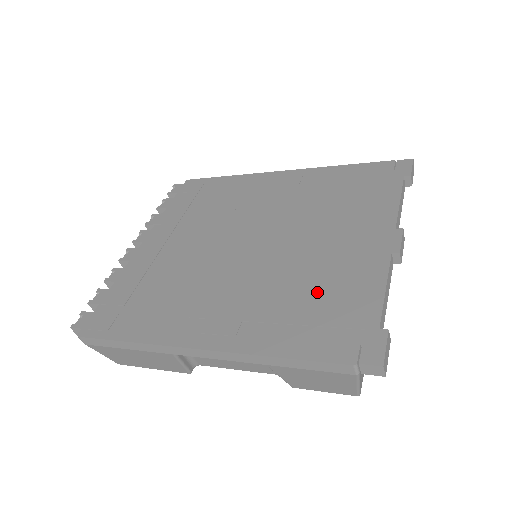
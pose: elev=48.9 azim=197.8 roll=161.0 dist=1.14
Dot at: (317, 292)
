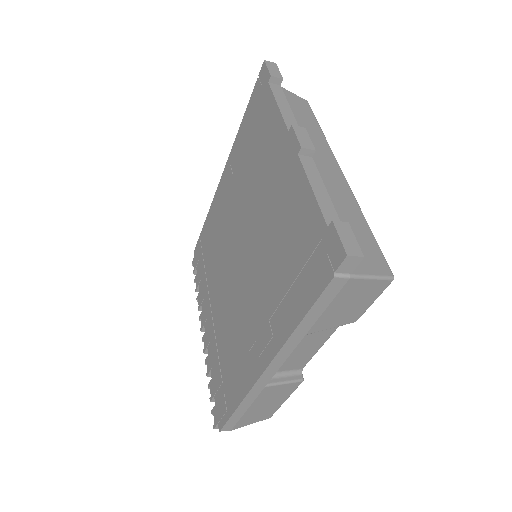
Dot at: (285, 245)
